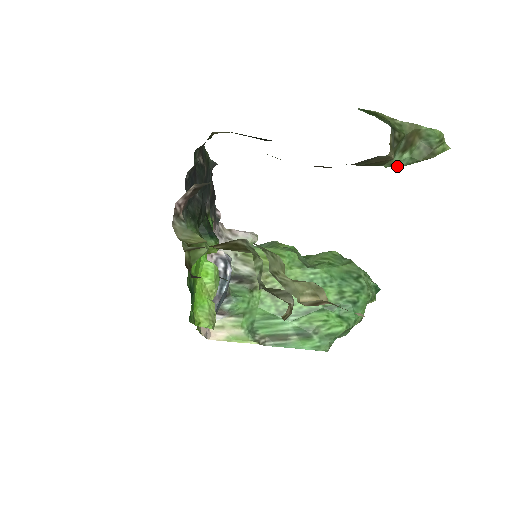
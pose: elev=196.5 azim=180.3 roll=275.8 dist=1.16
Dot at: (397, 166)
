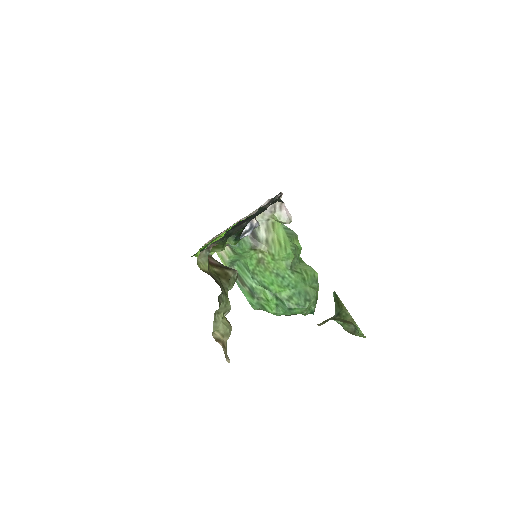
Dot at: occluded
